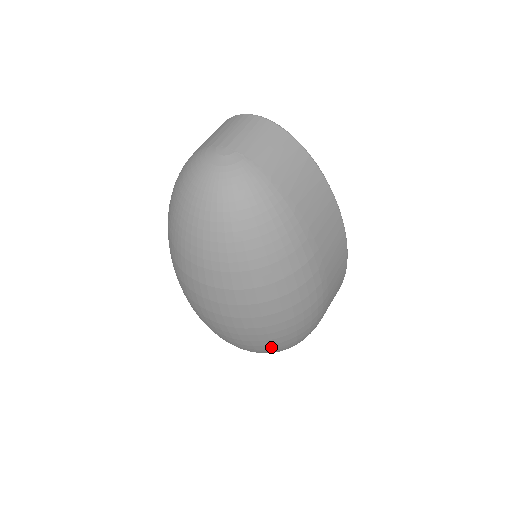
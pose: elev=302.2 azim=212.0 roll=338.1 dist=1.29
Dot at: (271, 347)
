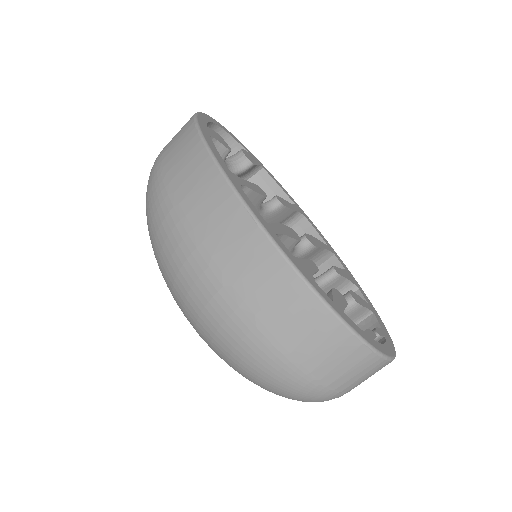
Dot at: occluded
